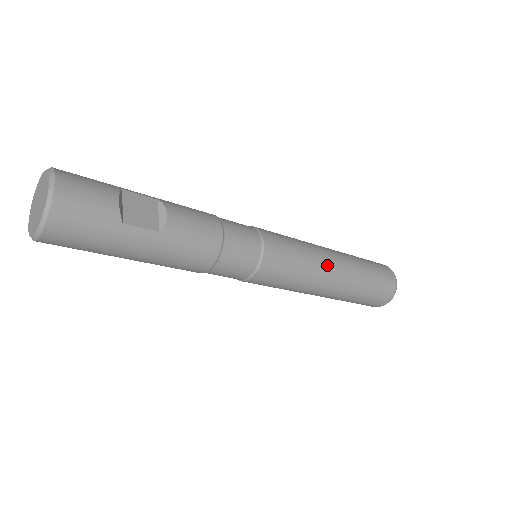
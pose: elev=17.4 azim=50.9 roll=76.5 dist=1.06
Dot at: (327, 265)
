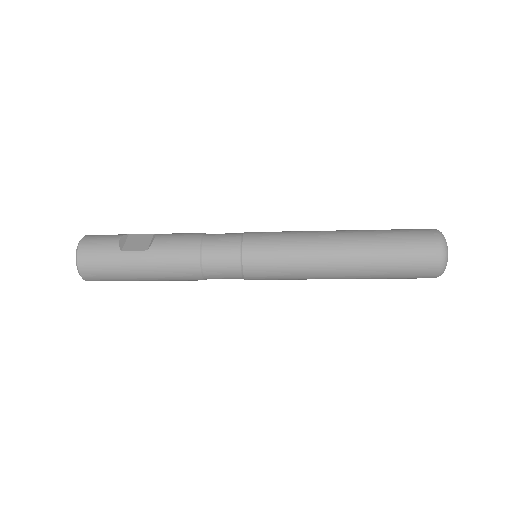
Dot at: (322, 241)
